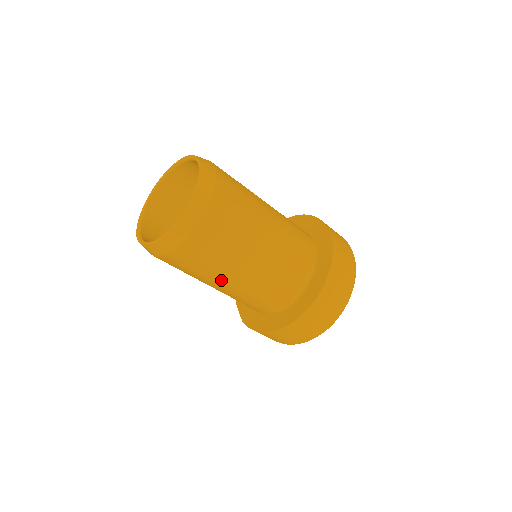
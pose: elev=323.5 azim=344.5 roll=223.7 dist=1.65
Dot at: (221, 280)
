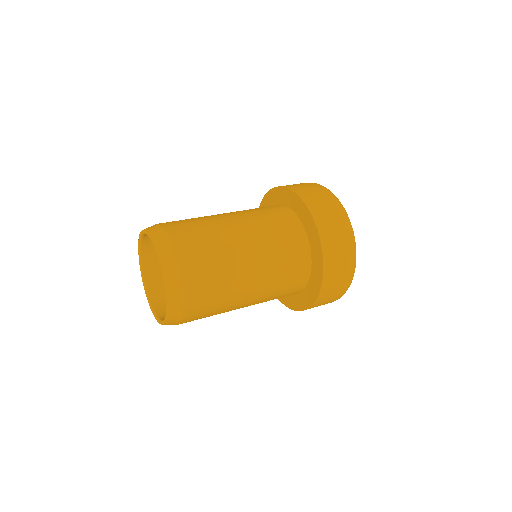
Dot at: occluded
